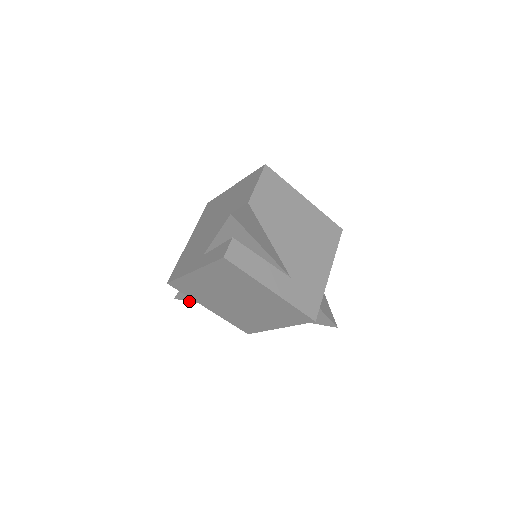
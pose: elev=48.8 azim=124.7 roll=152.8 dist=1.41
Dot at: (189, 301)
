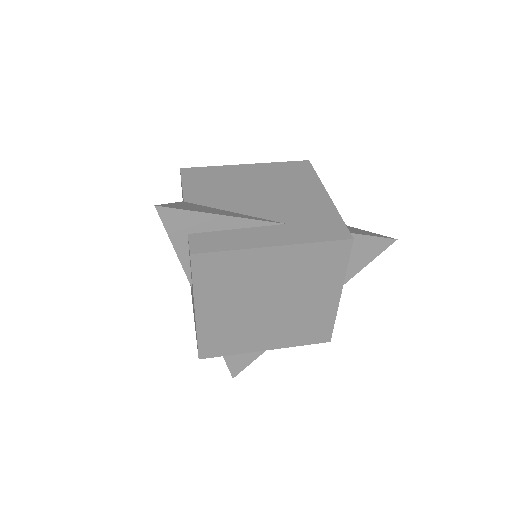
Dot at: occluded
